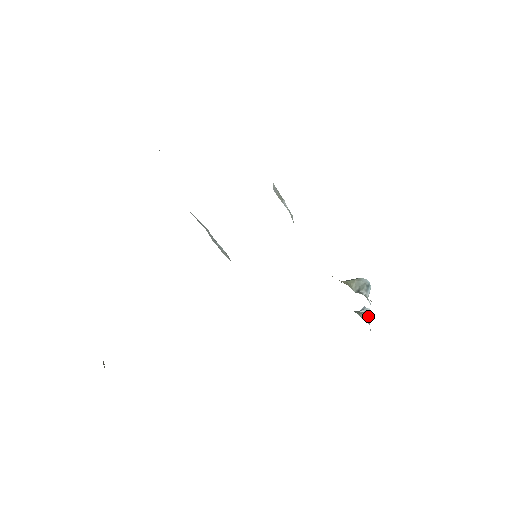
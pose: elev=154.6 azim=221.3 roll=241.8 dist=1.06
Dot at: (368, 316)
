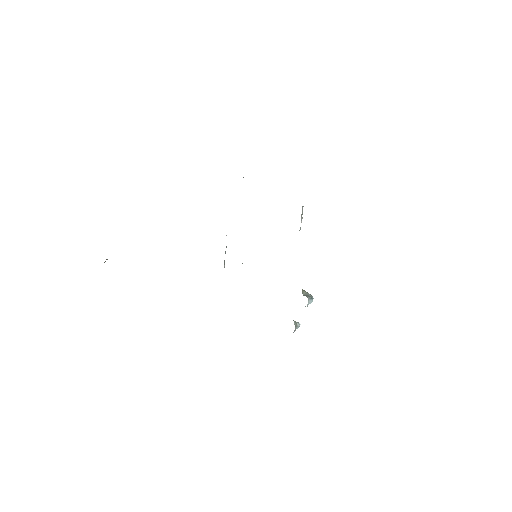
Dot at: (297, 325)
